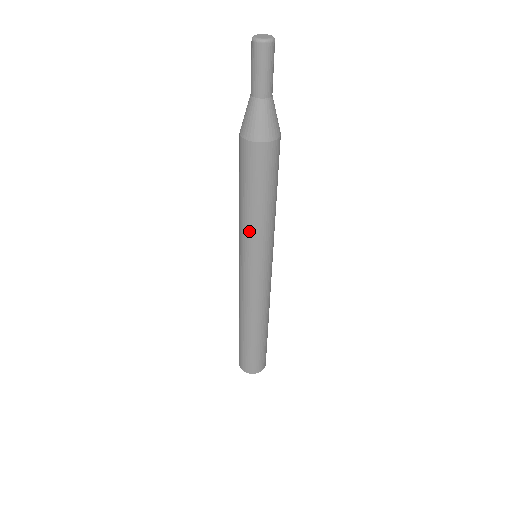
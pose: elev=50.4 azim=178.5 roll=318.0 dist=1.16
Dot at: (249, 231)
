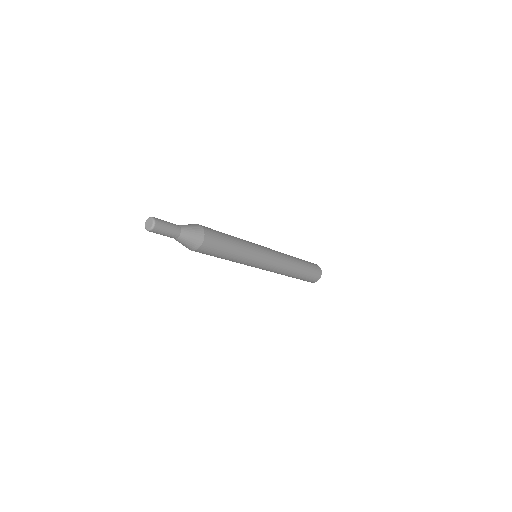
Dot at: occluded
